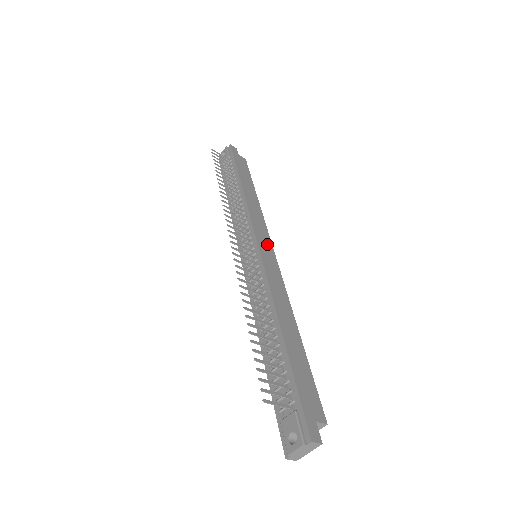
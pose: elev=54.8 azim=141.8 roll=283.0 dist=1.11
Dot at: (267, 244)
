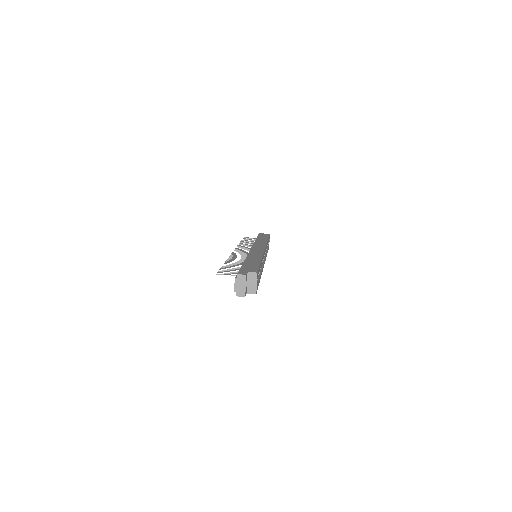
Dot at: (261, 247)
